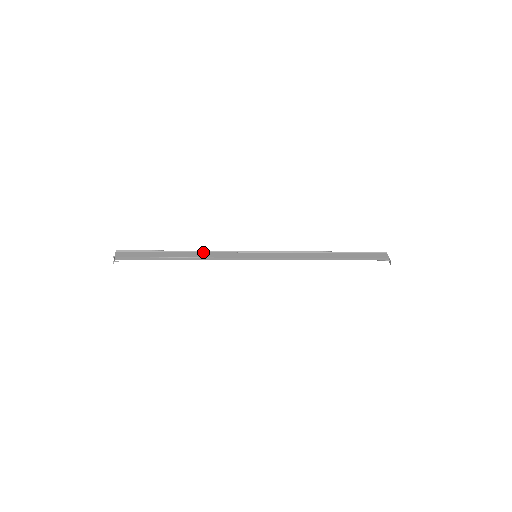
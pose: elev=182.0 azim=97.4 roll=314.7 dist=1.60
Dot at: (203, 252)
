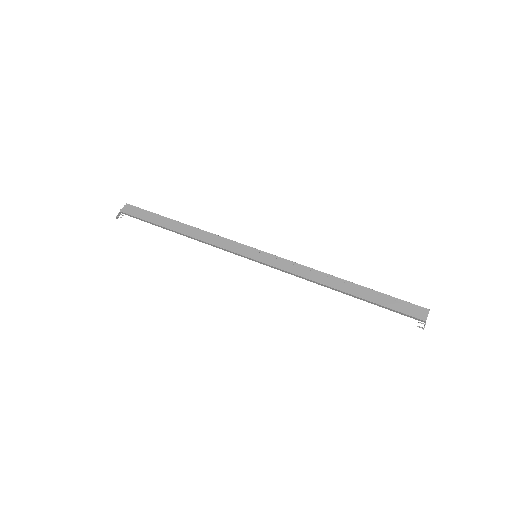
Dot at: (202, 232)
